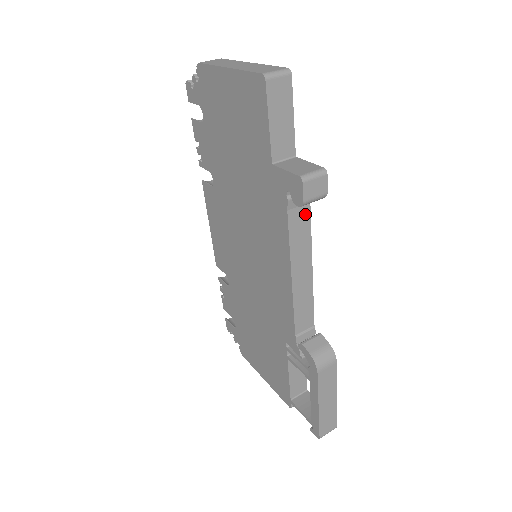
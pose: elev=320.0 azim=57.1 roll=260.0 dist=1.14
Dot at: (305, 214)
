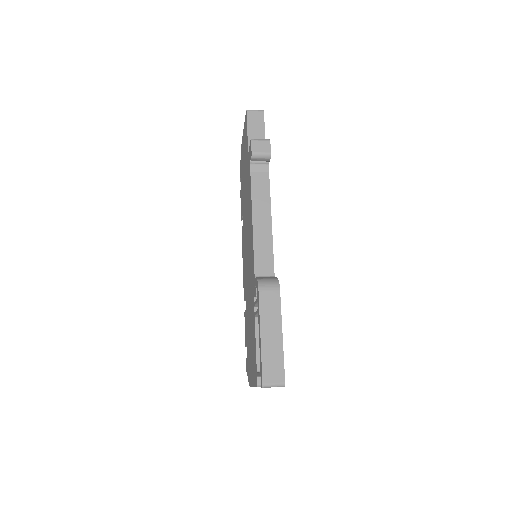
Dot at: (265, 179)
